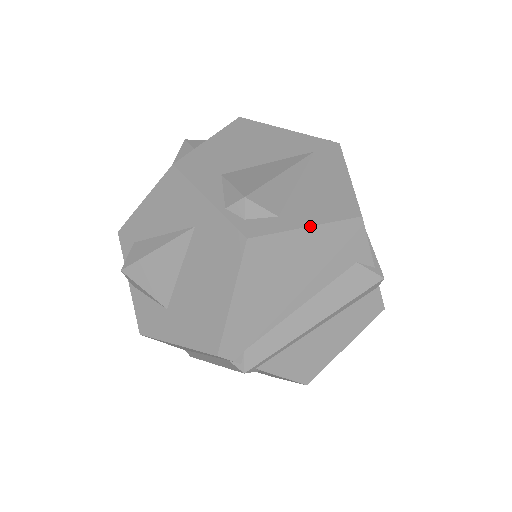
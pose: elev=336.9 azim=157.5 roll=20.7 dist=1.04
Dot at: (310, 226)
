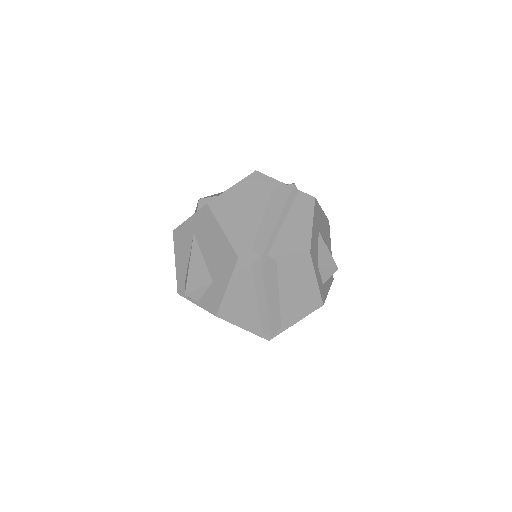
Dot at: (233, 185)
